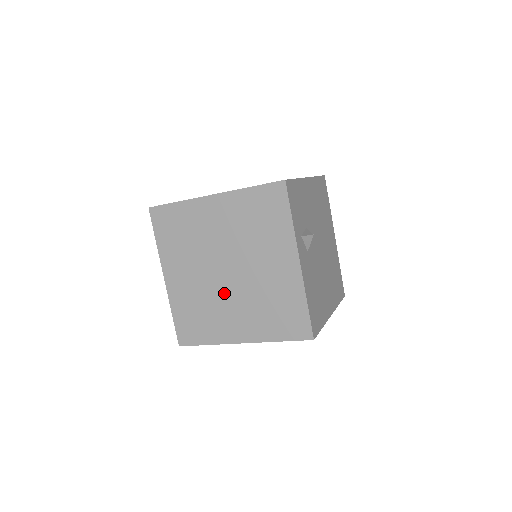
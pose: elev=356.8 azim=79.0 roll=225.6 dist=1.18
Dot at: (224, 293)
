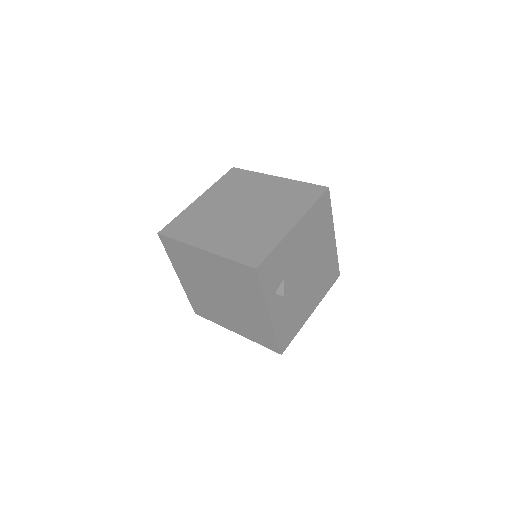
Dot at: (220, 305)
